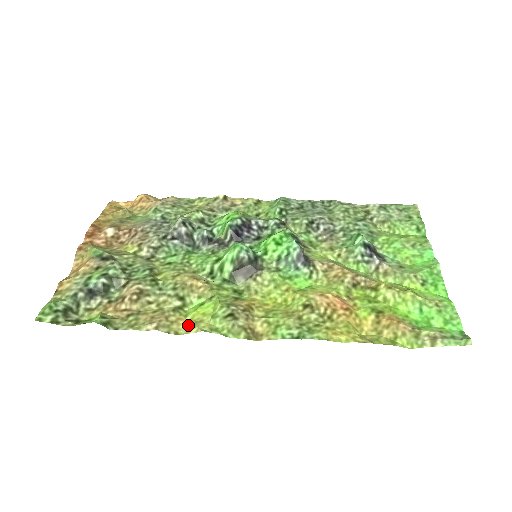
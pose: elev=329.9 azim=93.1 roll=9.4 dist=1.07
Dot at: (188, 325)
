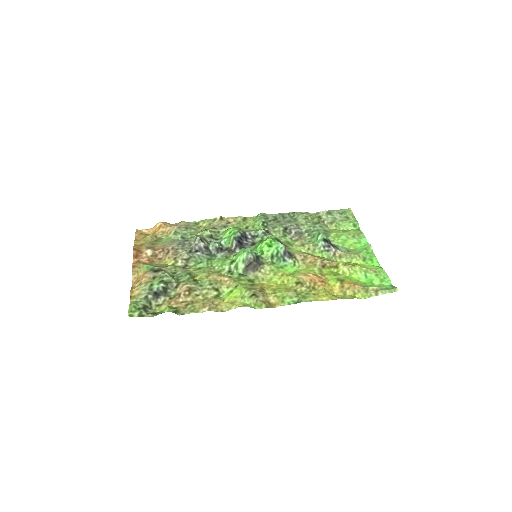
Dot at: (228, 305)
